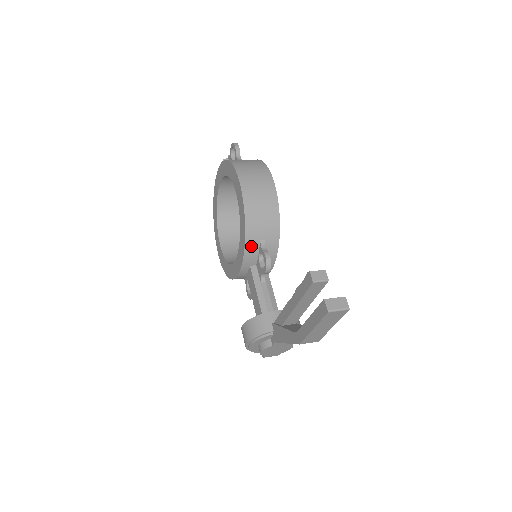
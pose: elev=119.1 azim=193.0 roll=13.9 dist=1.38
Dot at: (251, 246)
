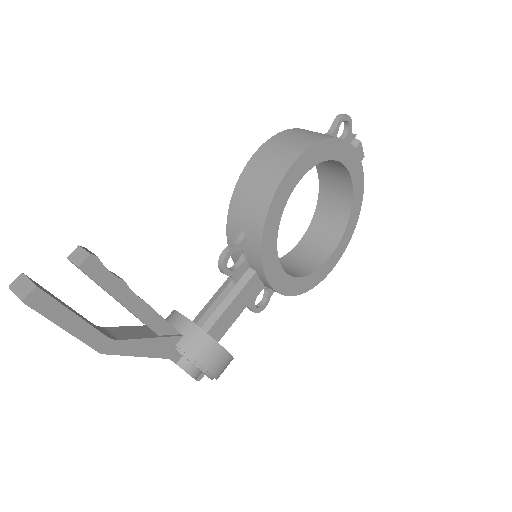
Dot at: (233, 234)
